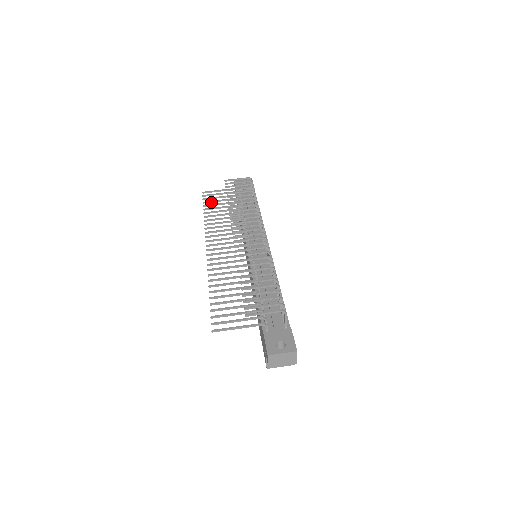
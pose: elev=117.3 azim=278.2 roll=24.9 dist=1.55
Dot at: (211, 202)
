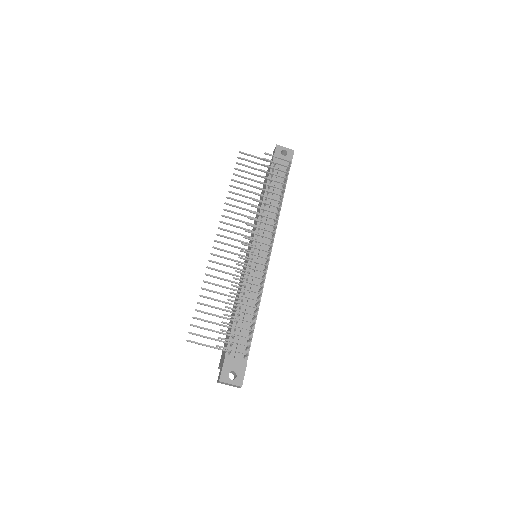
Dot at: (242, 171)
